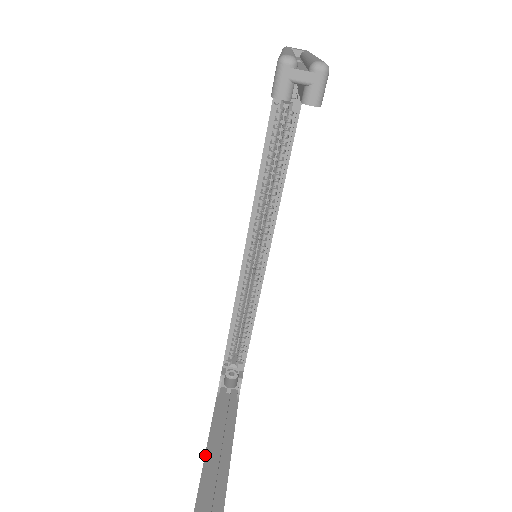
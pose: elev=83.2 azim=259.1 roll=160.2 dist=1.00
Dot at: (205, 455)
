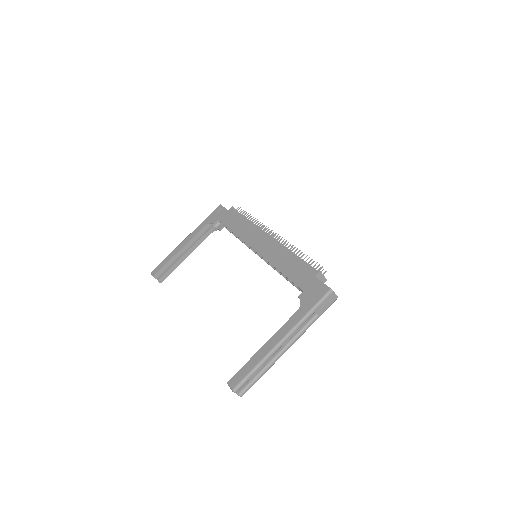
Dot at: (177, 253)
